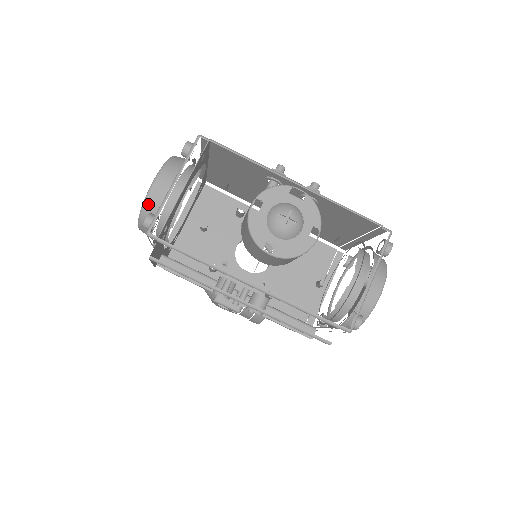
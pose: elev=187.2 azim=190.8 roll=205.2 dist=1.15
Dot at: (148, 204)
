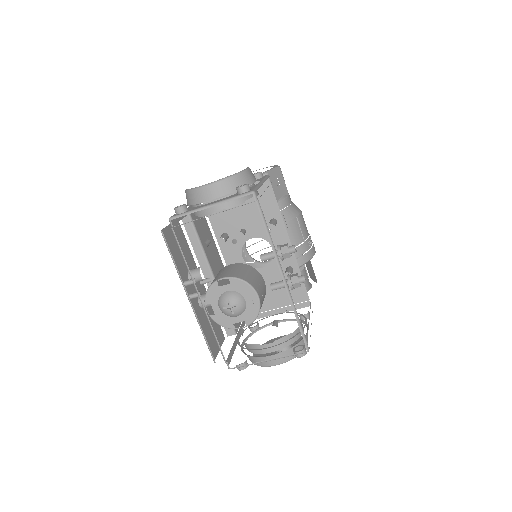
Dot at: (194, 193)
